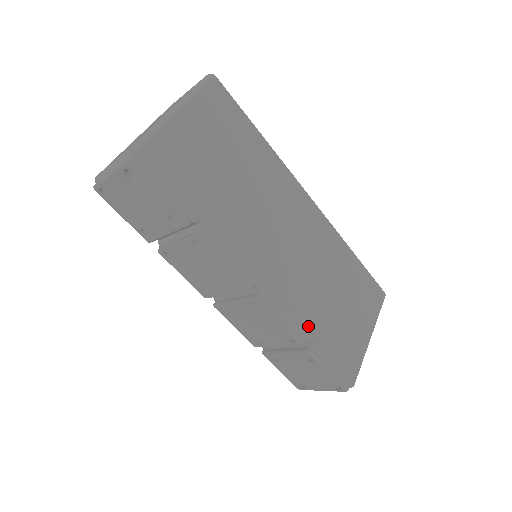
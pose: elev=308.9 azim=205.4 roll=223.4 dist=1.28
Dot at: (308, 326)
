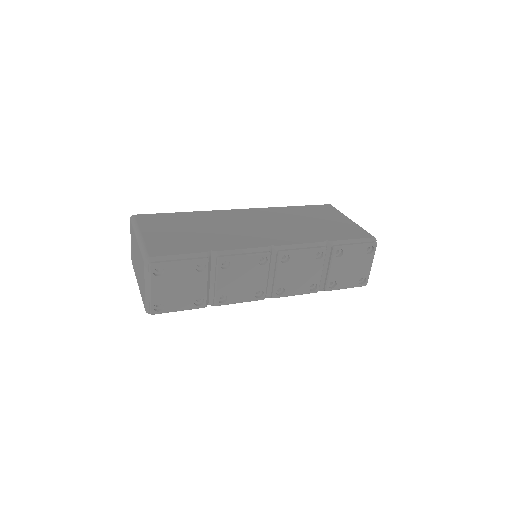
Dot at: (317, 240)
